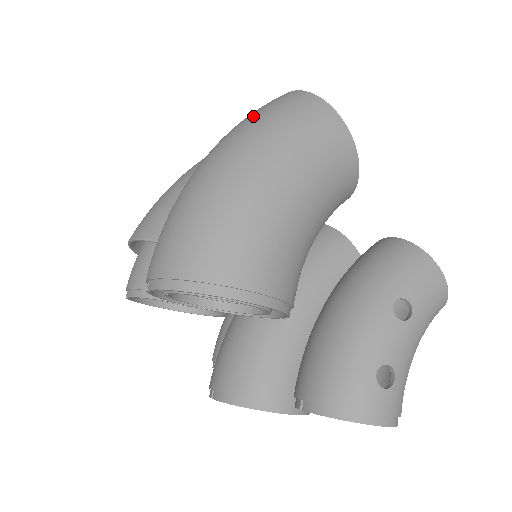
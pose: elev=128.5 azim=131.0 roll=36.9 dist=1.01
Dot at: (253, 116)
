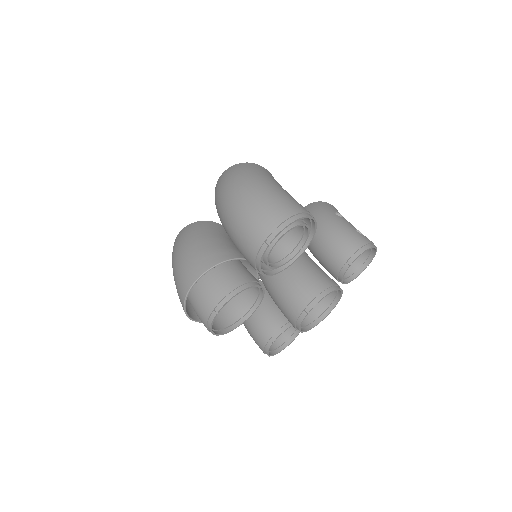
Dot at: (231, 176)
